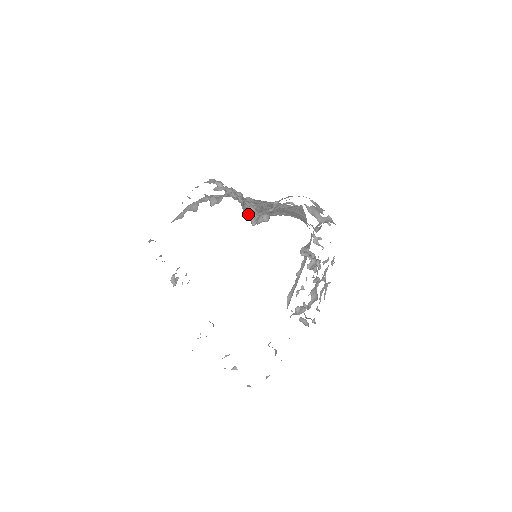
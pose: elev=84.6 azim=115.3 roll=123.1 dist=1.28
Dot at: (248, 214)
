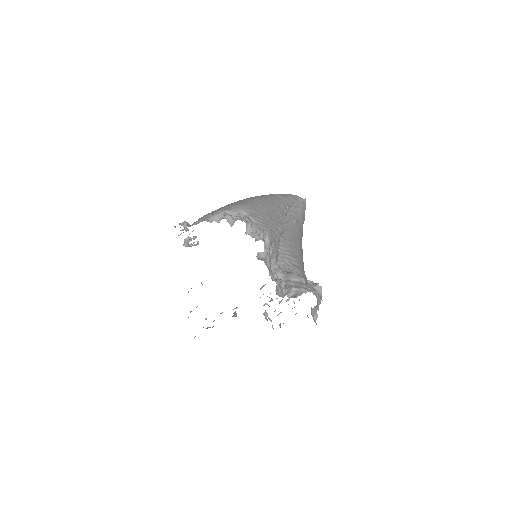
Dot at: occluded
